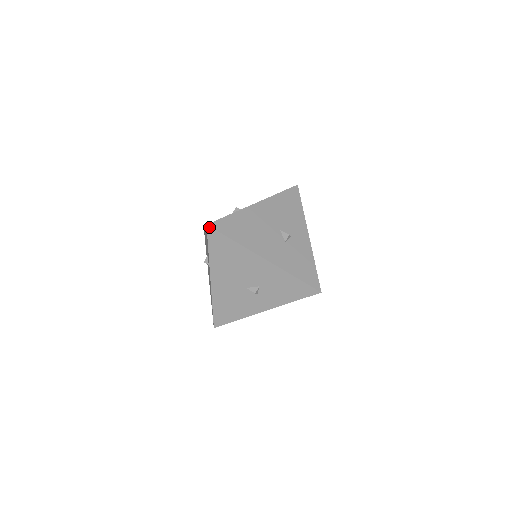
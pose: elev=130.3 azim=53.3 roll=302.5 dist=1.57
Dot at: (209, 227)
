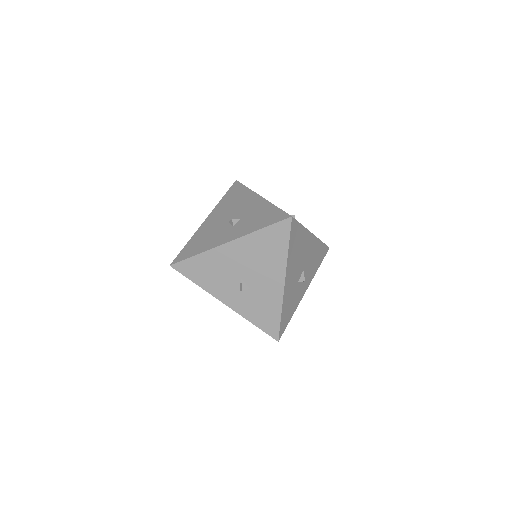
Dot at: (291, 220)
